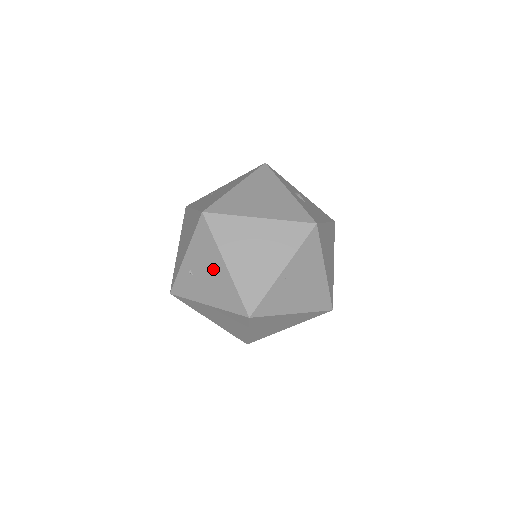
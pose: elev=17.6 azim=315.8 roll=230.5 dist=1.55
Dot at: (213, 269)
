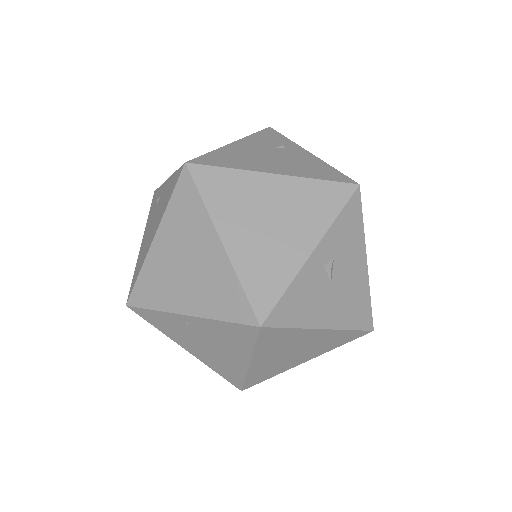
Dot at: (154, 226)
